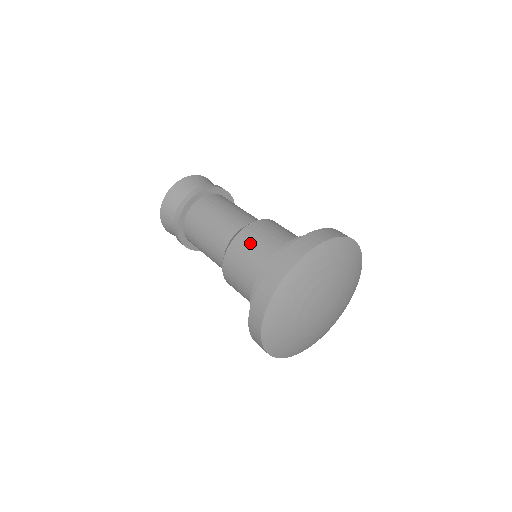
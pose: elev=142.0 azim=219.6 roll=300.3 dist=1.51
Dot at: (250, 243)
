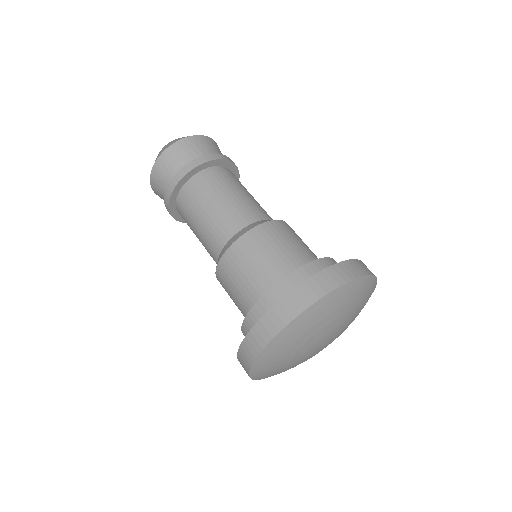
Dot at: (286, 236)
